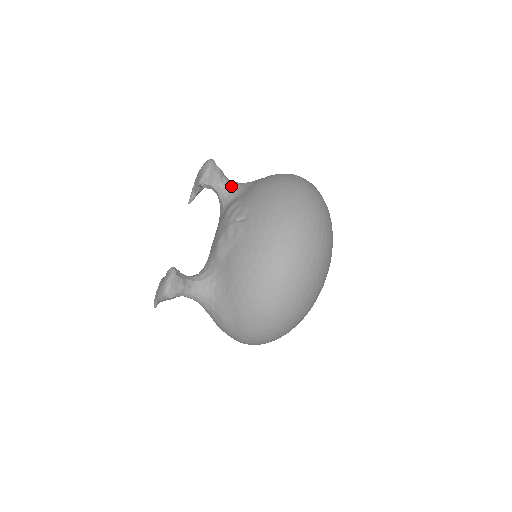
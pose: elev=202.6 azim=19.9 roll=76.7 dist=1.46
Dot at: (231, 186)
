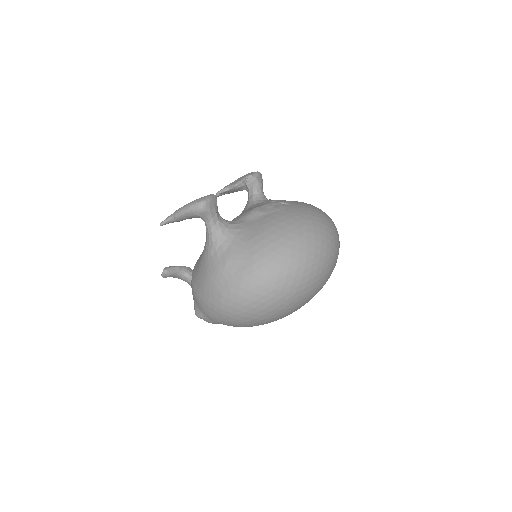
Dot at: (265, 197)
